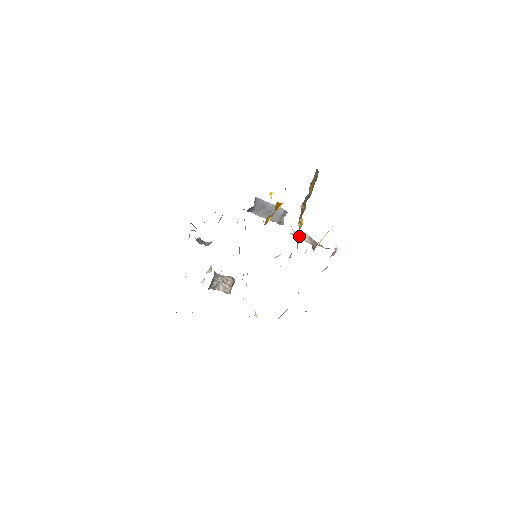
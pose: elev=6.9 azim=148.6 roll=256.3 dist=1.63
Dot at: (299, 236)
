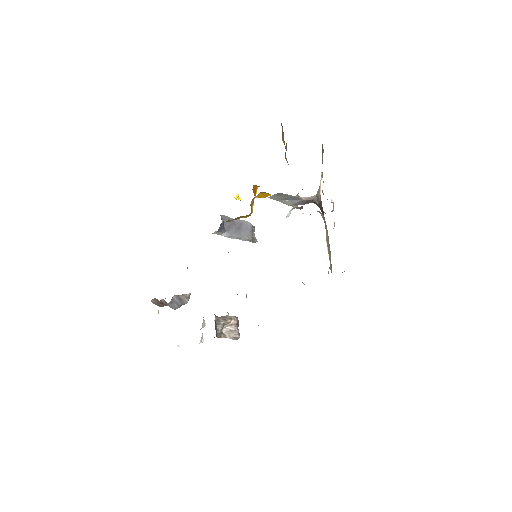
Dot at: (296, 195)
